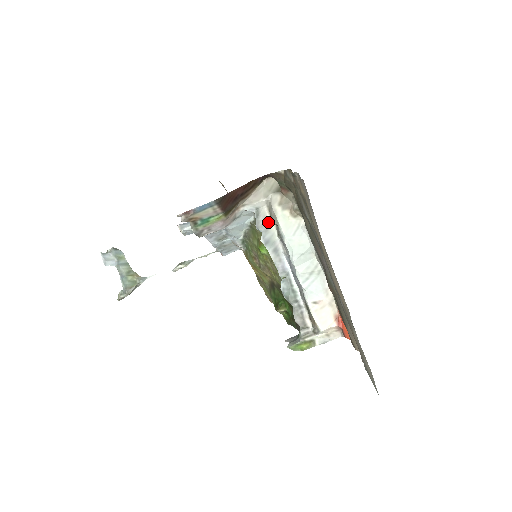
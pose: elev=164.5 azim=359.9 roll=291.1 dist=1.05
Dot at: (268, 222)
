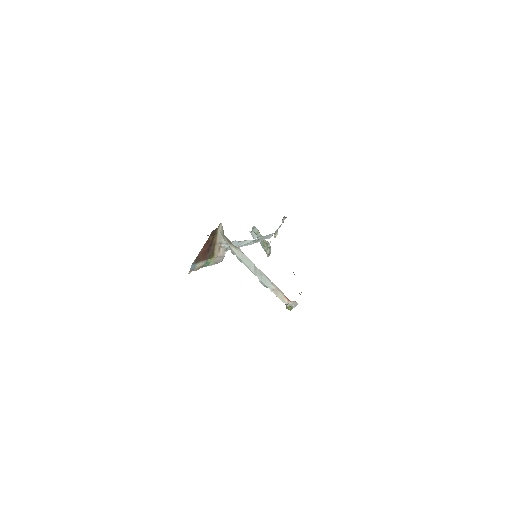
Dot at: occluded
